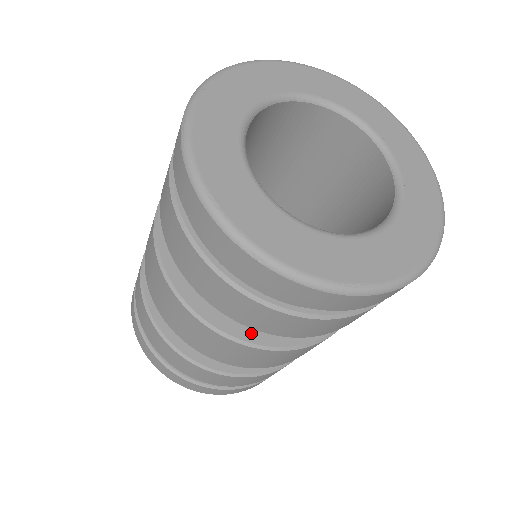
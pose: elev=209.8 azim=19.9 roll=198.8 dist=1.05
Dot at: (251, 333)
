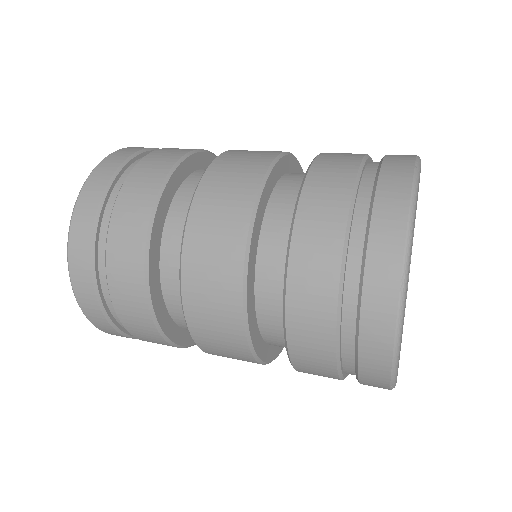
Dot at: (272, 353)
